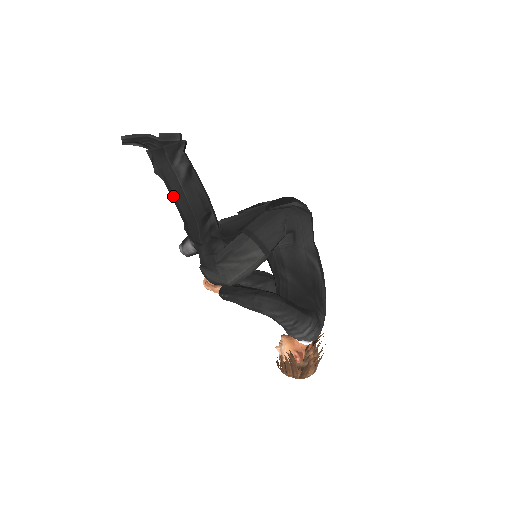
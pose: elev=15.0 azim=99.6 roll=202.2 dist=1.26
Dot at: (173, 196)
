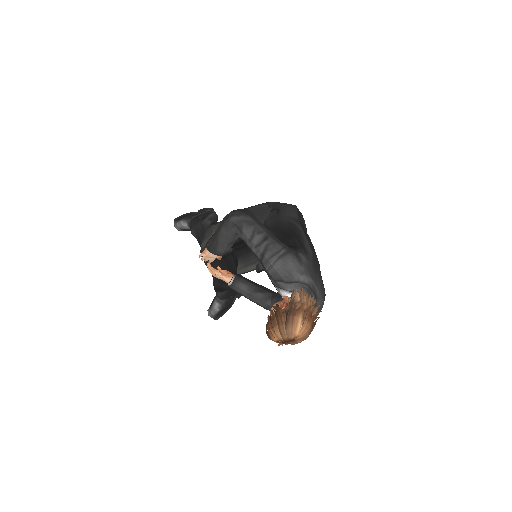
Dot at: (199, 241)
